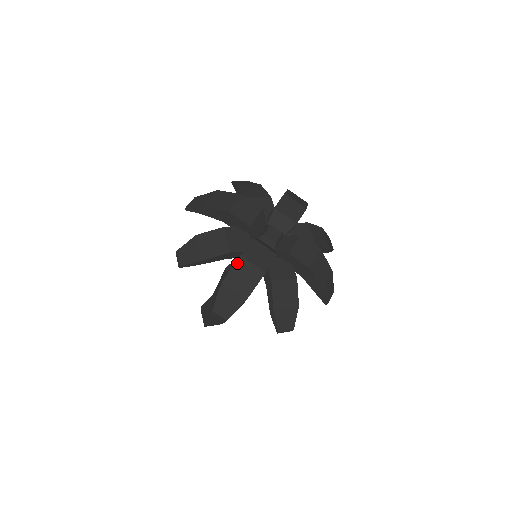
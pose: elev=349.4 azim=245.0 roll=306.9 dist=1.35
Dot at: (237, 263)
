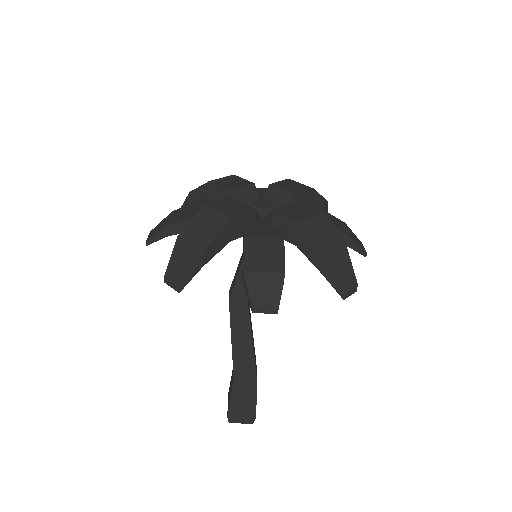
Dot at: (199, 213)
